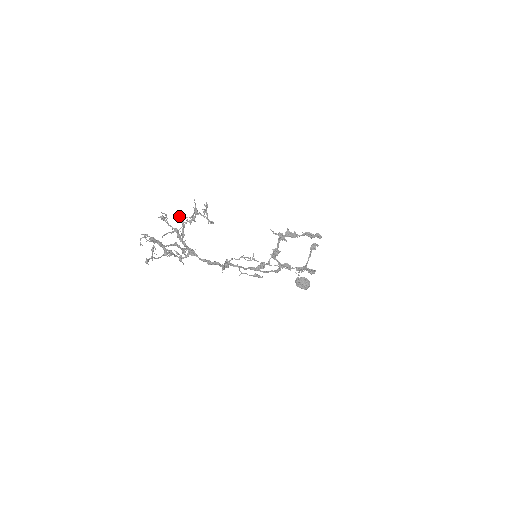
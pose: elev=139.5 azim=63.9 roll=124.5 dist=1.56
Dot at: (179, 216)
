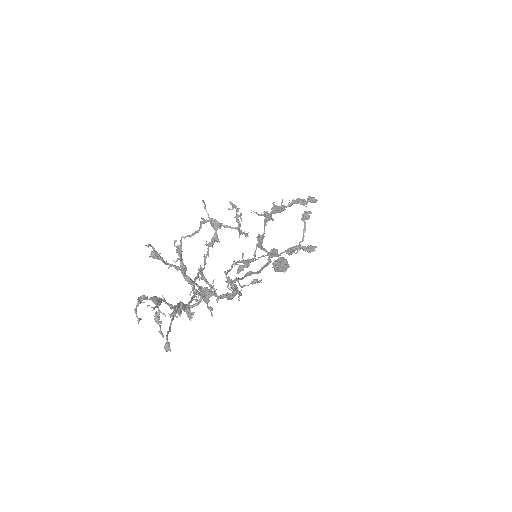
Dot at: (174, 240)
